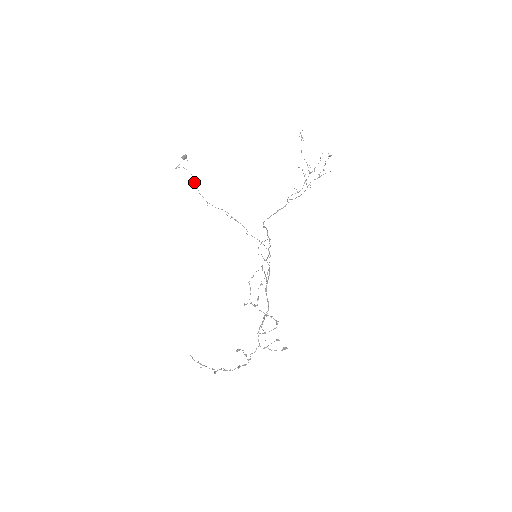
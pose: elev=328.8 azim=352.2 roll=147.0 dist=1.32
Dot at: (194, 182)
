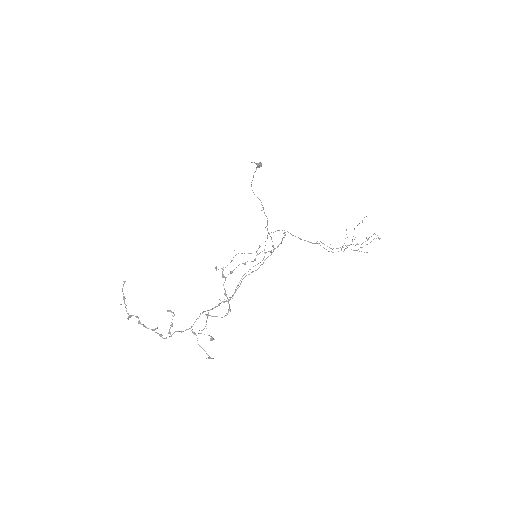
Dot at: (253, 176)
